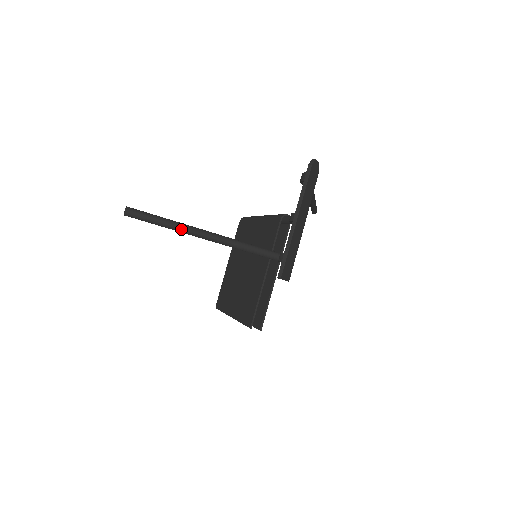
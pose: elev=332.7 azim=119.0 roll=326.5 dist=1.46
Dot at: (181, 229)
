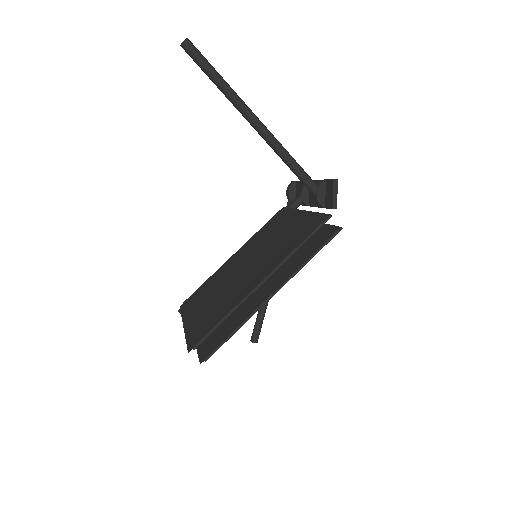
Dot at: (234, 92)
